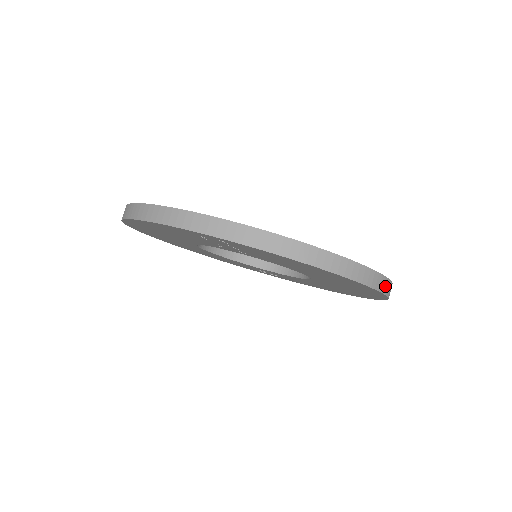
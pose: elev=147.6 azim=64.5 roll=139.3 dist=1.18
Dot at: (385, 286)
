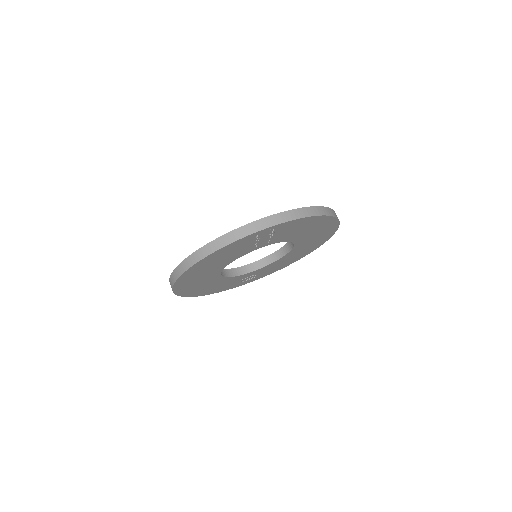
Dot at: occluded
